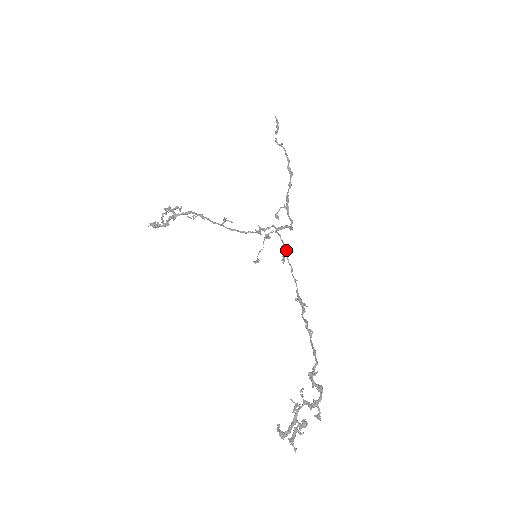
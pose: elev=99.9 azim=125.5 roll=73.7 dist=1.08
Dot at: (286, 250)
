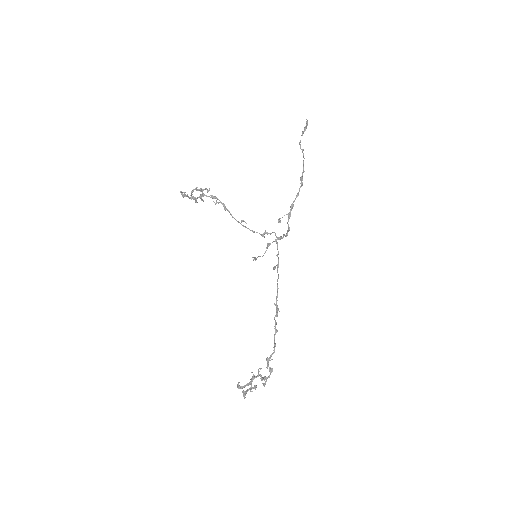
Dot at: occluded
